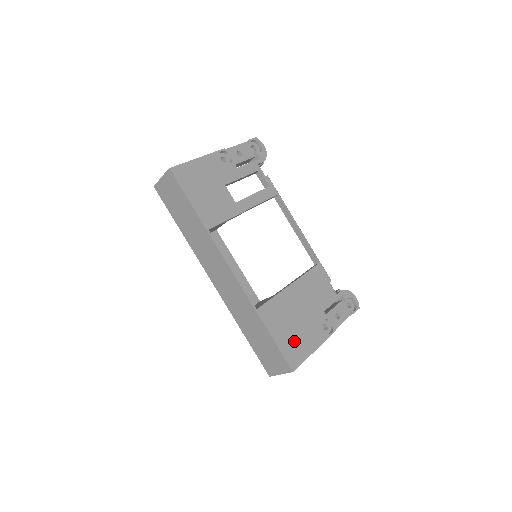
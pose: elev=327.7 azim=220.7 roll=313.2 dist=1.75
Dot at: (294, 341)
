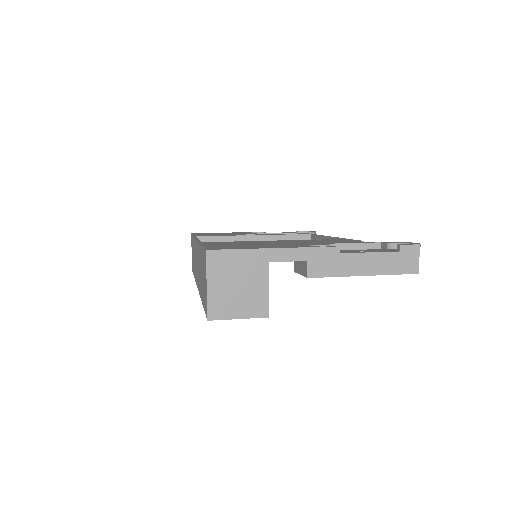
Dot at: (238, 246)
